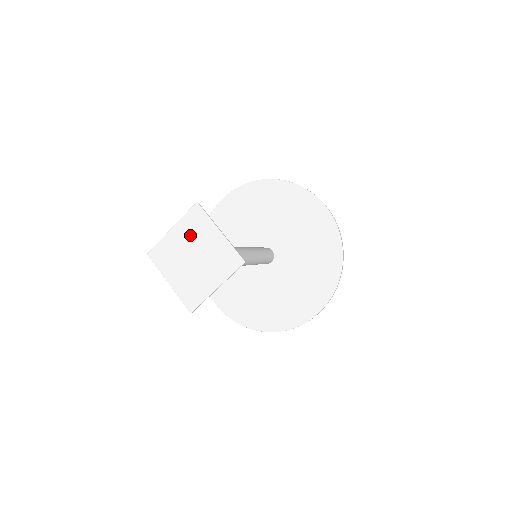
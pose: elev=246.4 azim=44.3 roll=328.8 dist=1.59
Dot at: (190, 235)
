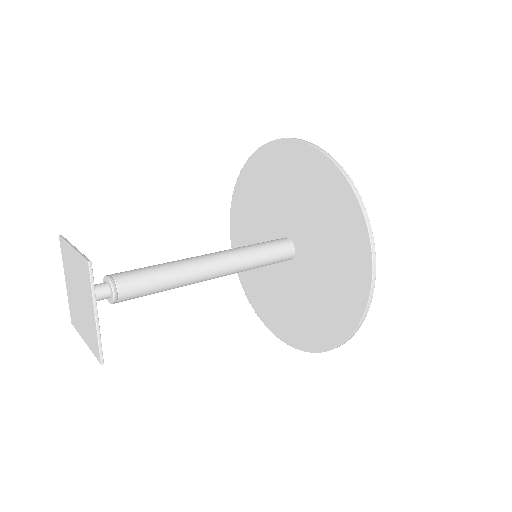
Dot at: (69, 275)
